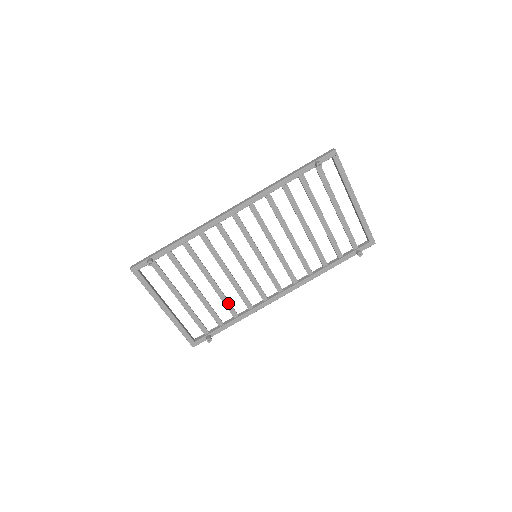
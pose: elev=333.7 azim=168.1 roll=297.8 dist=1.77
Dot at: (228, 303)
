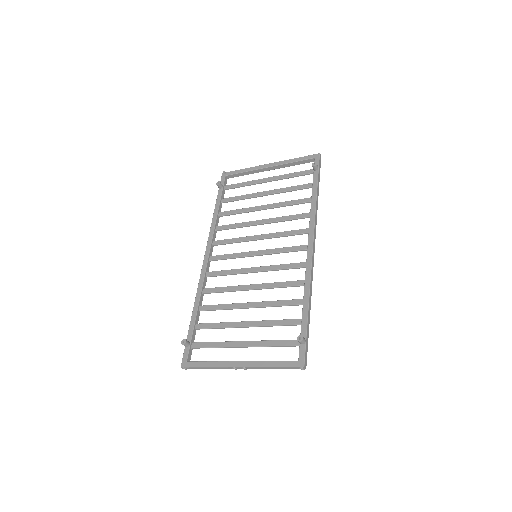
Dot at: (281, 302)
